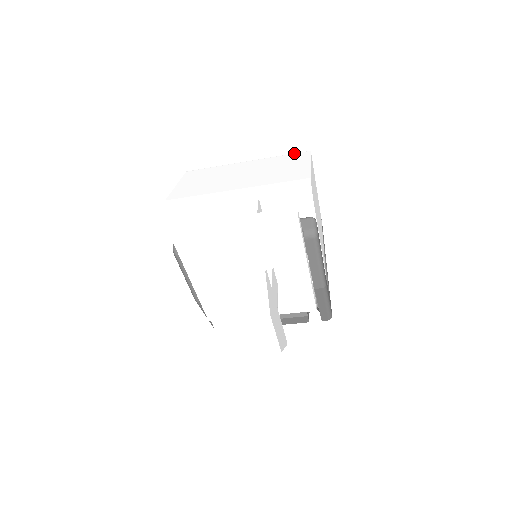
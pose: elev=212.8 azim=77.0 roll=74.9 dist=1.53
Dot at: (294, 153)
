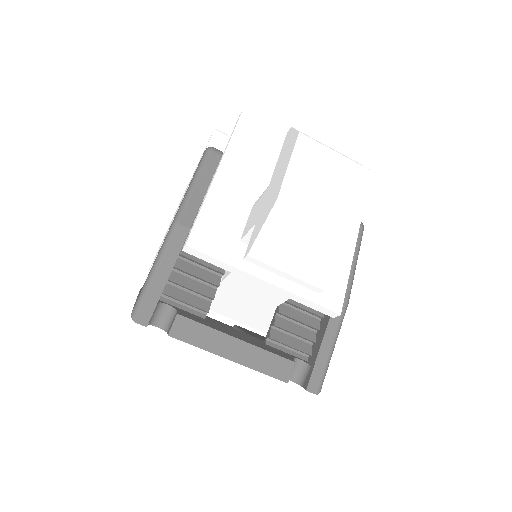
Dot at: occluded
